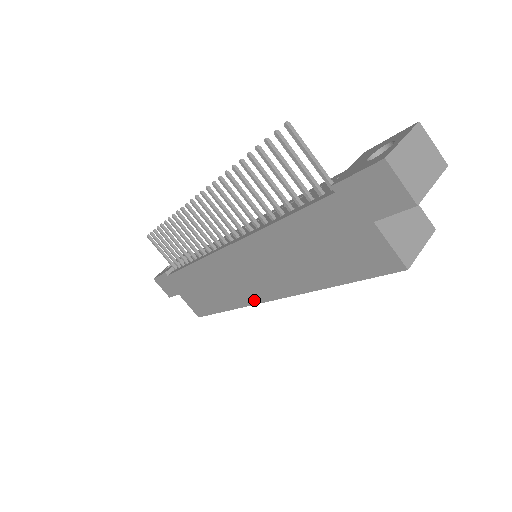
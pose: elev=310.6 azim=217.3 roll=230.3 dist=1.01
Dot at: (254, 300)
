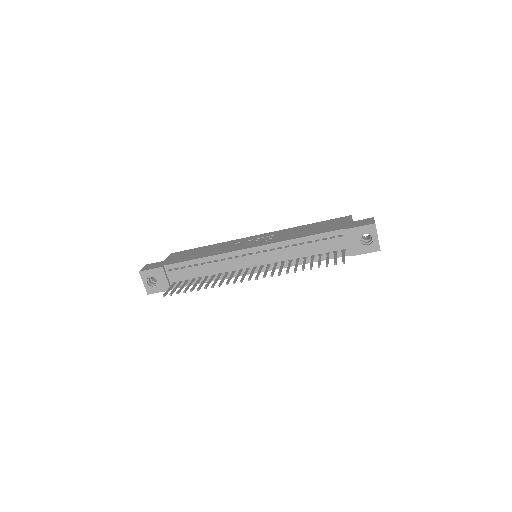
Dot at: occluded
